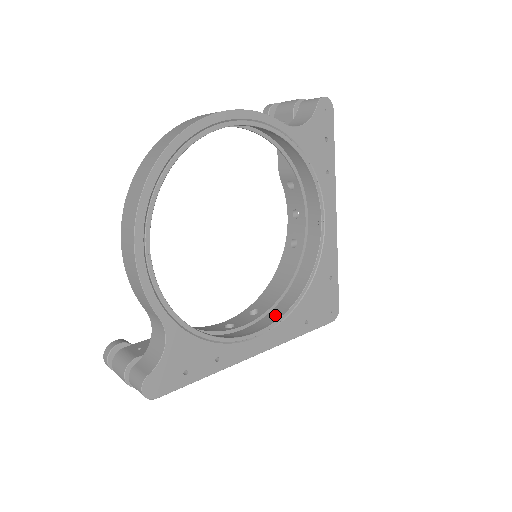
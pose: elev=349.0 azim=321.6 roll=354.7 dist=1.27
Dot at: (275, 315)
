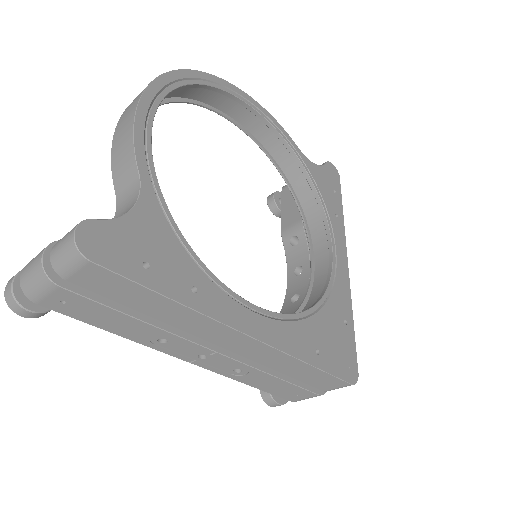
Dot at: occluded
